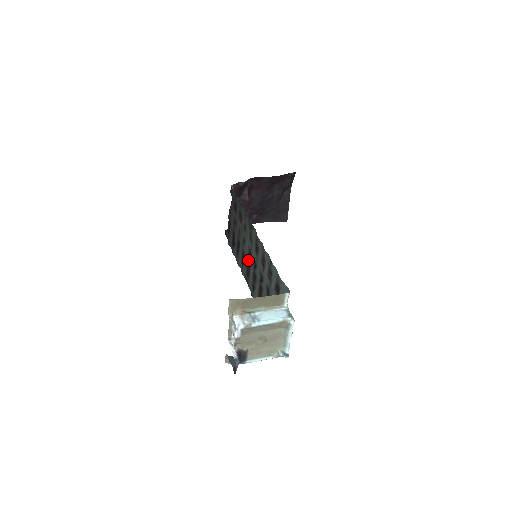
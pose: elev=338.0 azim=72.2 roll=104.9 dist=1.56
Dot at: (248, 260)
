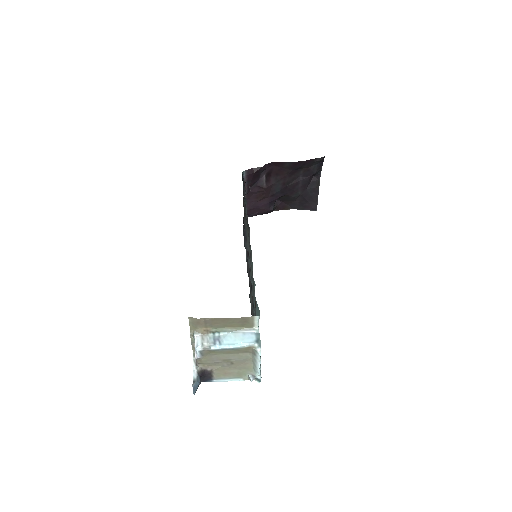
Dot at: occluded
